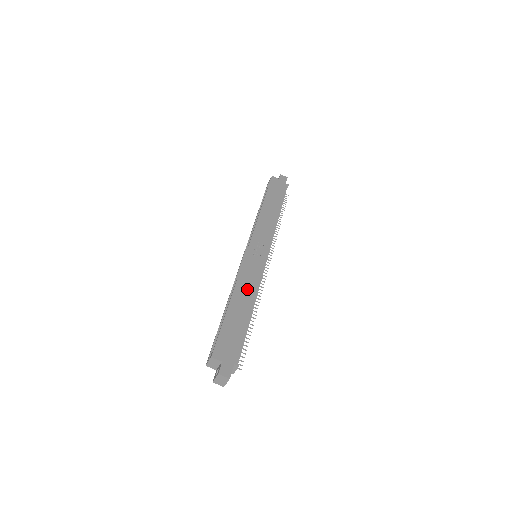
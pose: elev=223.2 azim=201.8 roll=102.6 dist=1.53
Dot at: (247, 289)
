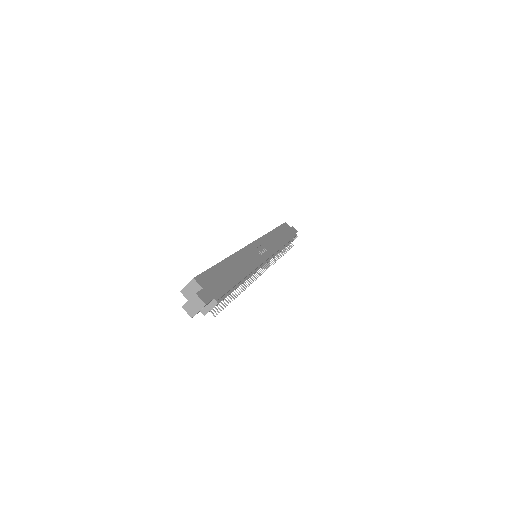
Dot at: (243, 263)
